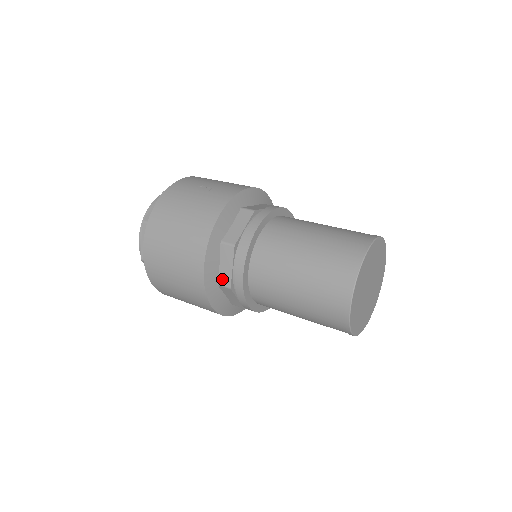
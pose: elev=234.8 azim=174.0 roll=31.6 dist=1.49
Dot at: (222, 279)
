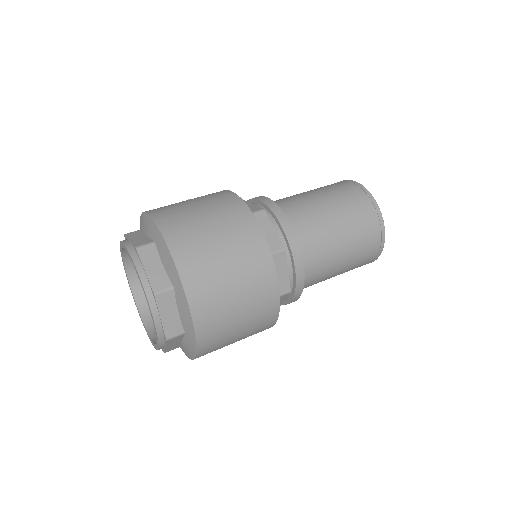
Dot at: (271, 246)
